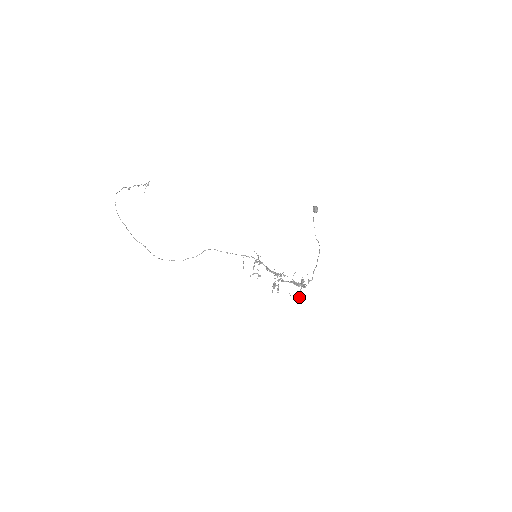
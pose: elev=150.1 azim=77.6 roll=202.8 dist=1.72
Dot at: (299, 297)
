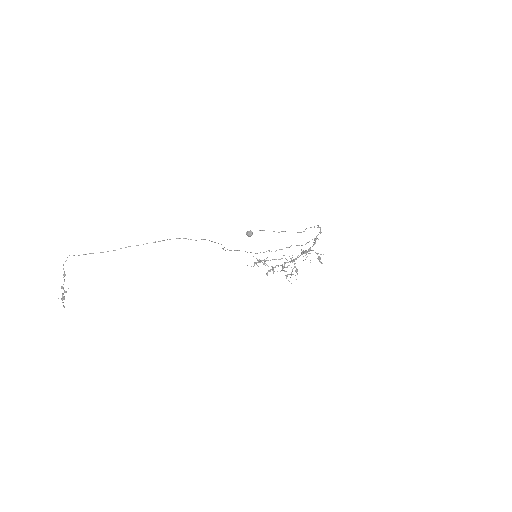
Dot at: (320, 254)
